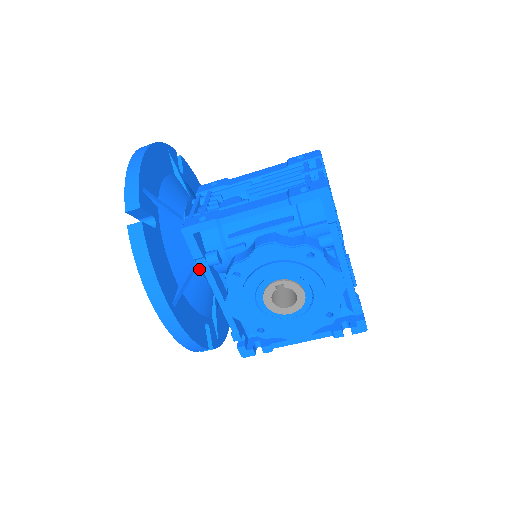
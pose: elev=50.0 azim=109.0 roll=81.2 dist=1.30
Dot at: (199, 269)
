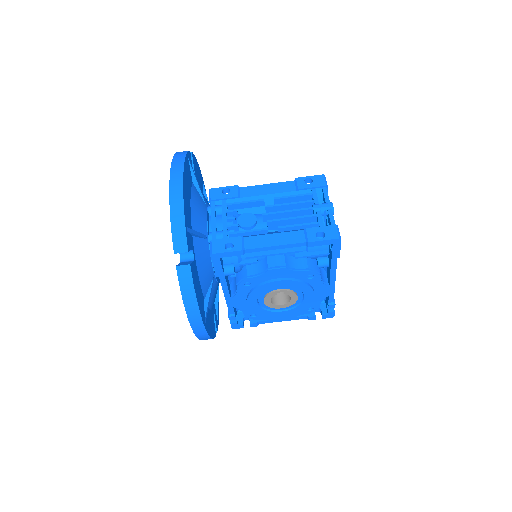
Dot at: (216, 277)
